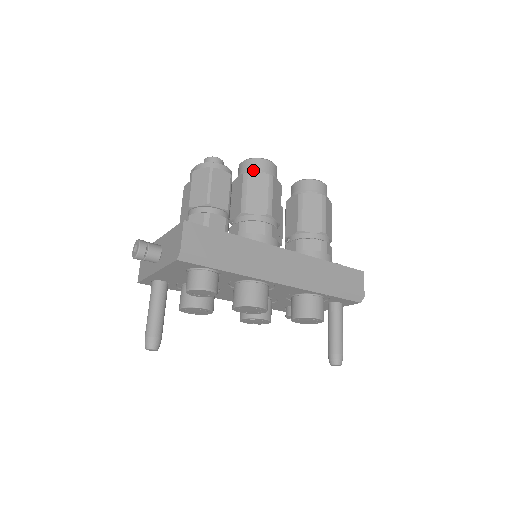
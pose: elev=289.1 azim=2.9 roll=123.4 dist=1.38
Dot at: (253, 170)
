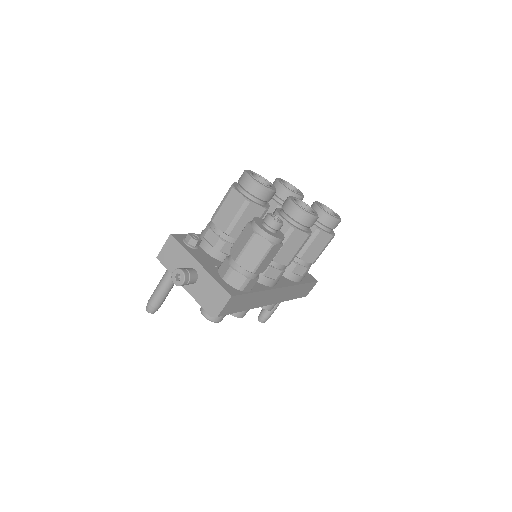
Dot at: (300, 224)
